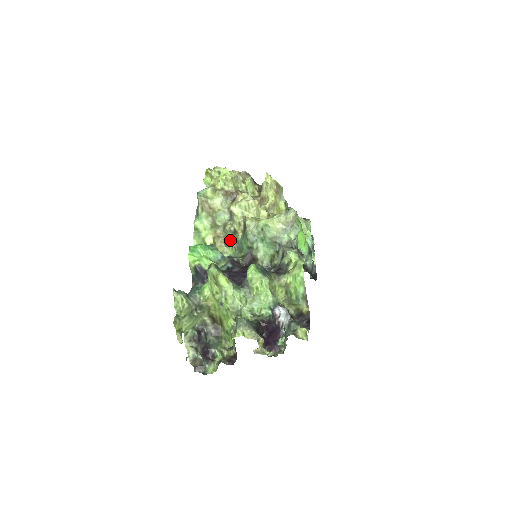
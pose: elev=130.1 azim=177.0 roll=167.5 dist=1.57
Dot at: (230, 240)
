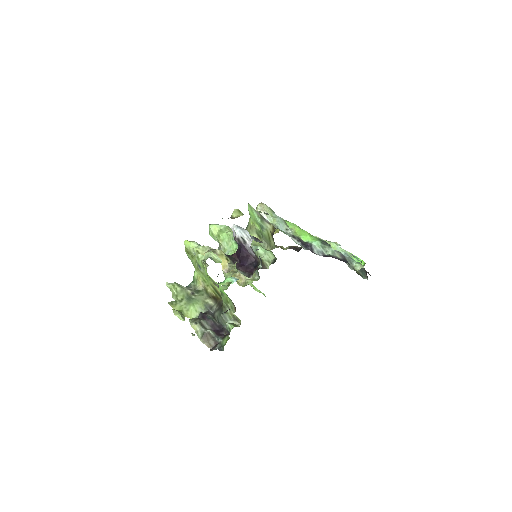
Dot at: (252, 277)
